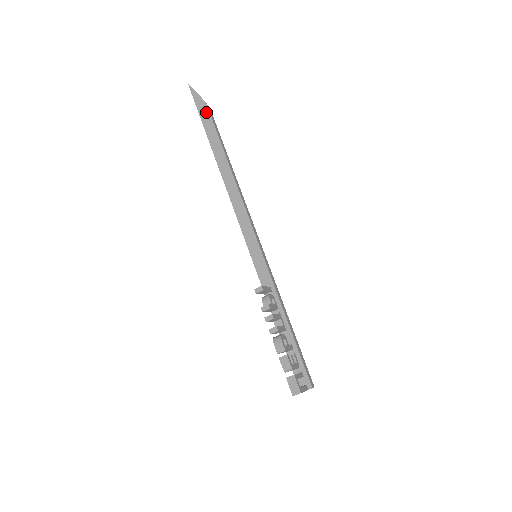
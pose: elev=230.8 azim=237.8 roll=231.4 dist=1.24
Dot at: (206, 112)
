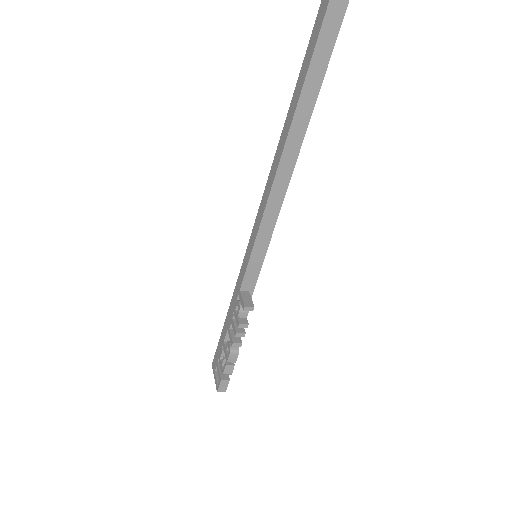
Dot at: (337, 23)
